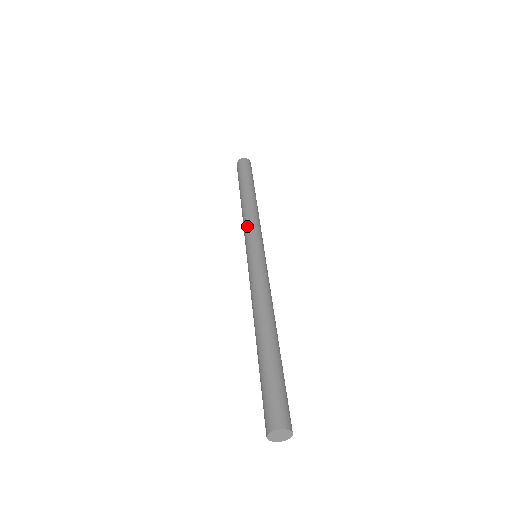
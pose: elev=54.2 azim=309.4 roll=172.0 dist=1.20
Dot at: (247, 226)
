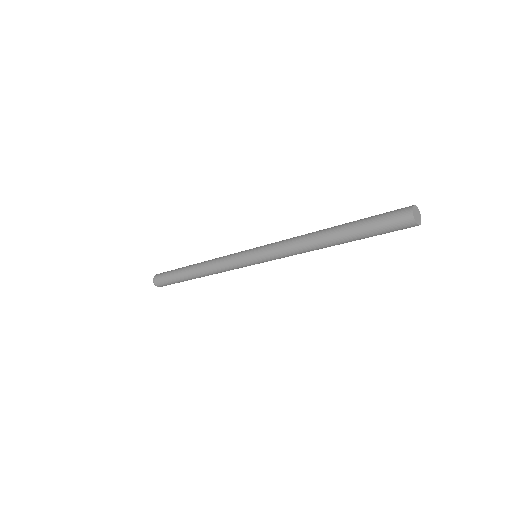
Dot at: (225, 260)
